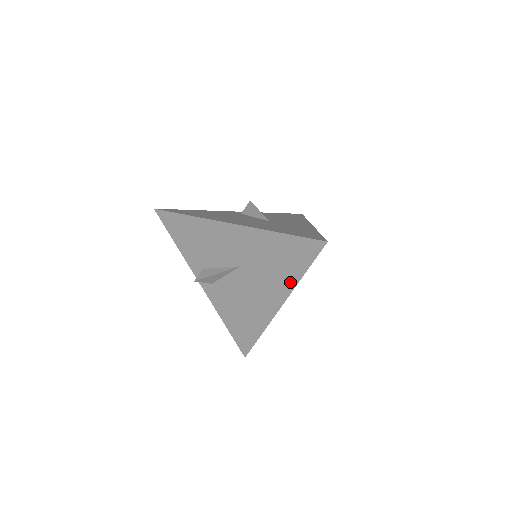
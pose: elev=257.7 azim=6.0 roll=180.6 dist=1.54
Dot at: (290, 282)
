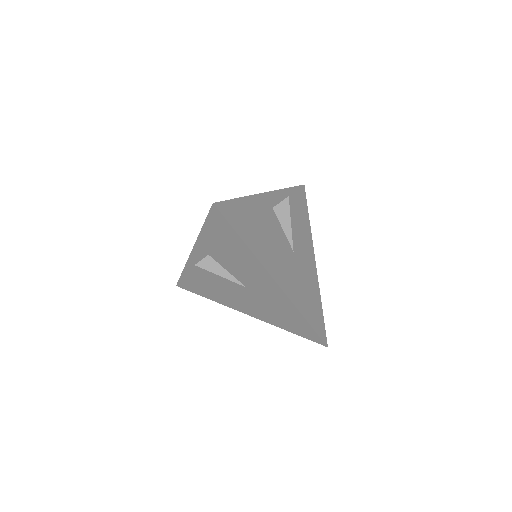
Dot at: (273, 322)
